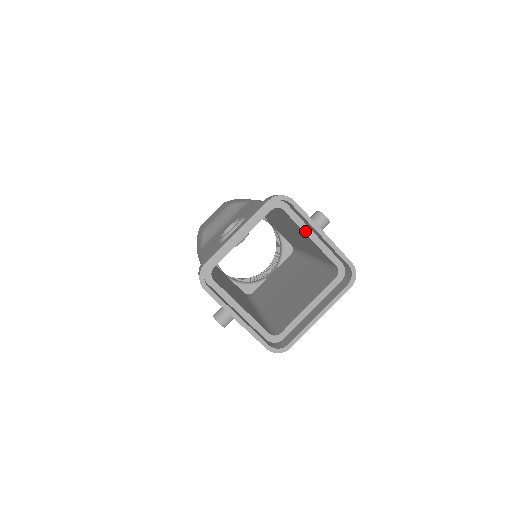
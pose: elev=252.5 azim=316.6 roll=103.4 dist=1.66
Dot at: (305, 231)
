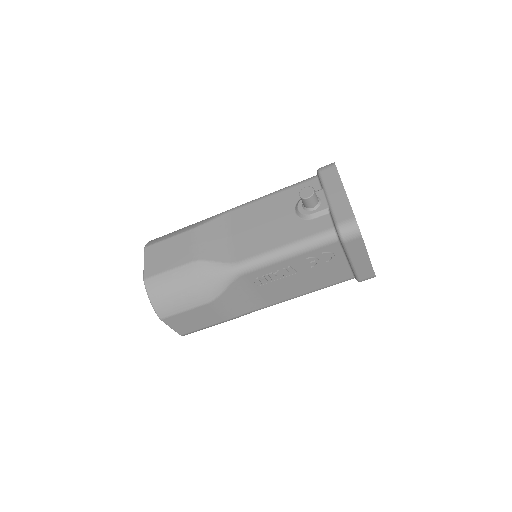
Dot at: occluded
